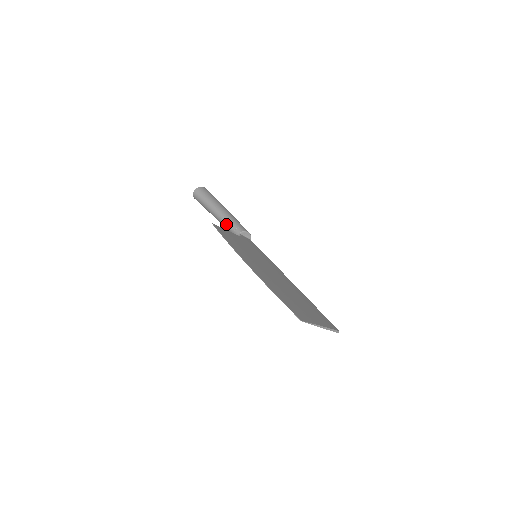
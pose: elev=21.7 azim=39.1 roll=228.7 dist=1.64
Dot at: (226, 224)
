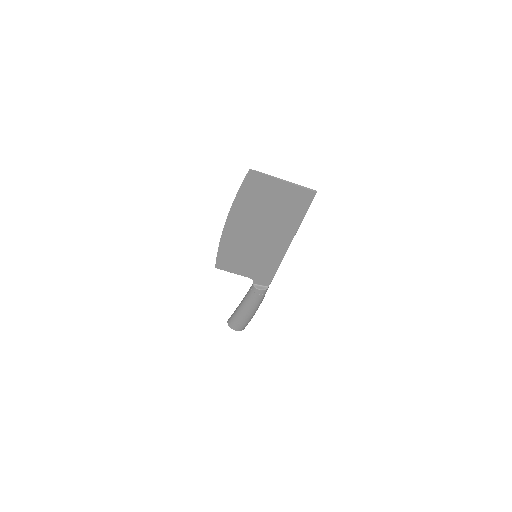
Dot at: (246, 295)
